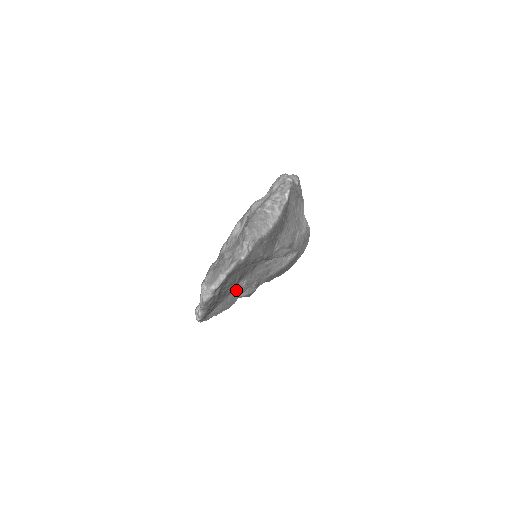
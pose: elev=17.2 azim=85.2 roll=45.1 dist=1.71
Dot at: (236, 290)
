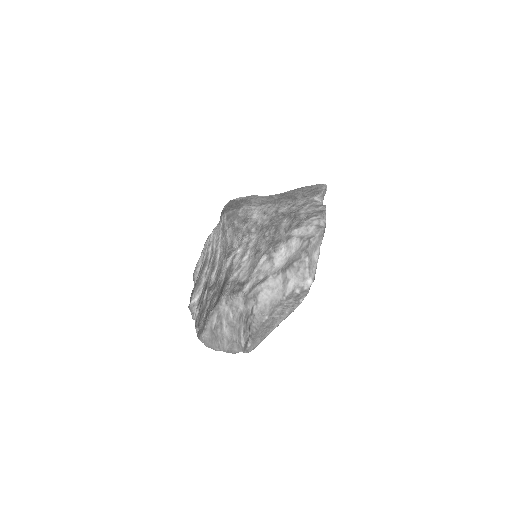
Dot at: occluded
